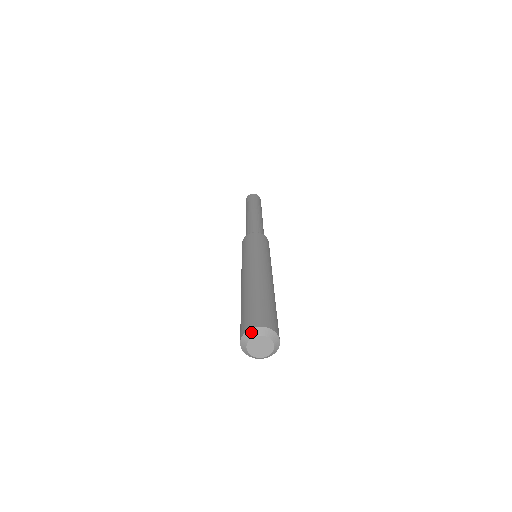
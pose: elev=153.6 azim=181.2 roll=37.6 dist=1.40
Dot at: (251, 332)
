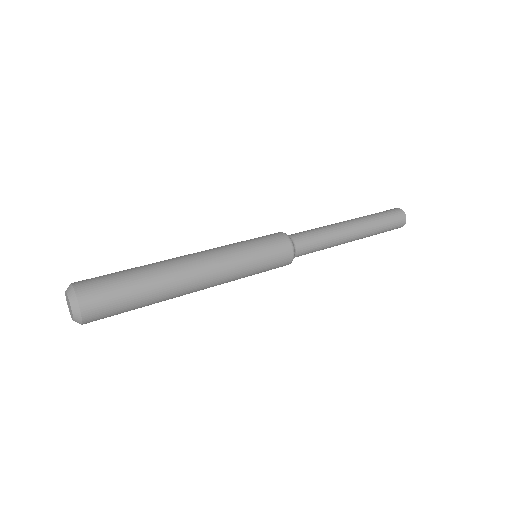
Dot at: occluded
